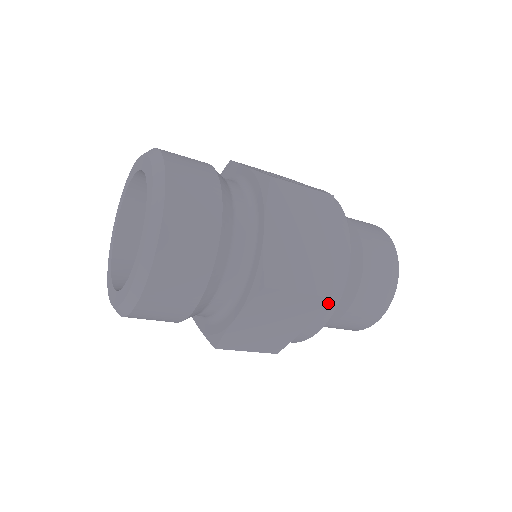
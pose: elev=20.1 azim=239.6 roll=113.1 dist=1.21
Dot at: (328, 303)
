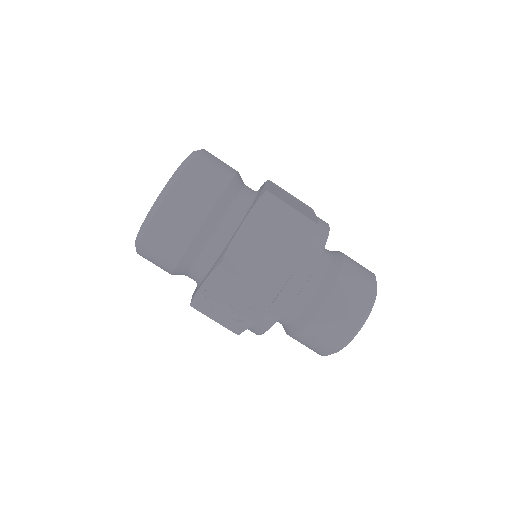
Dot at: (316, 241)
